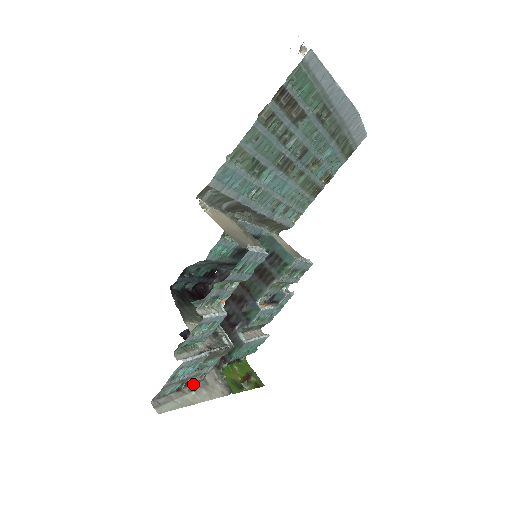
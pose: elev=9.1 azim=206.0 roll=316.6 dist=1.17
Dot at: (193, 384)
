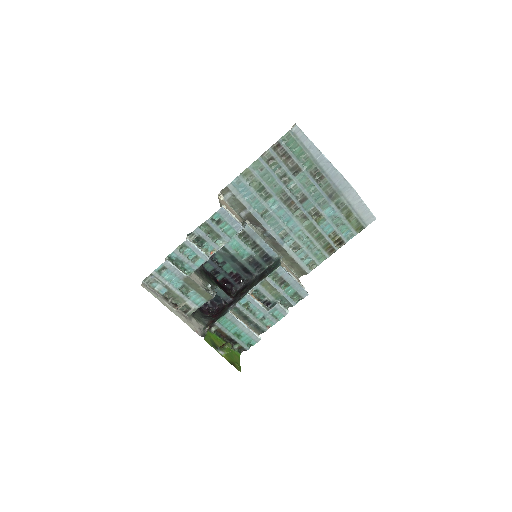
Dot at: (179, 308)
